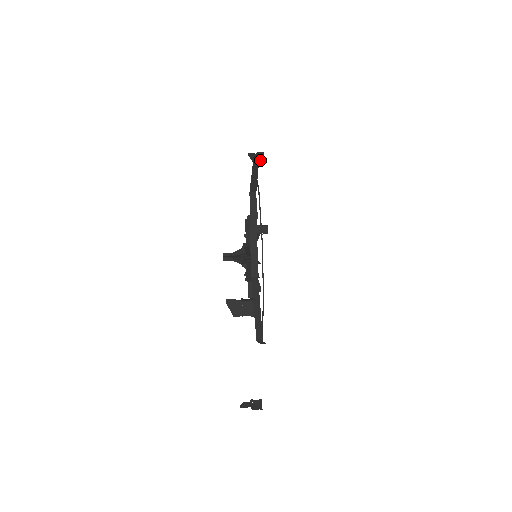
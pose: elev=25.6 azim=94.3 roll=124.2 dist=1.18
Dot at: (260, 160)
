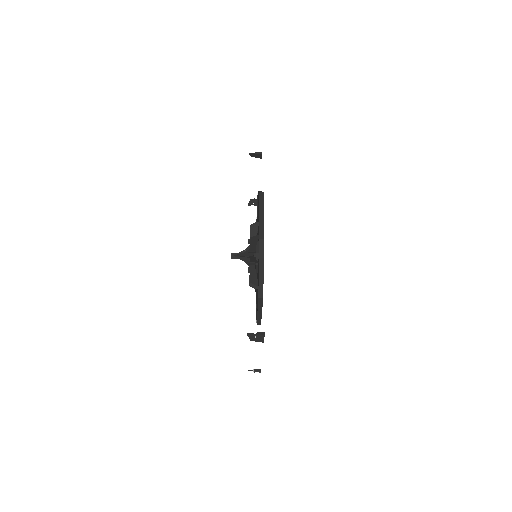
Dot at: (258, 157)
